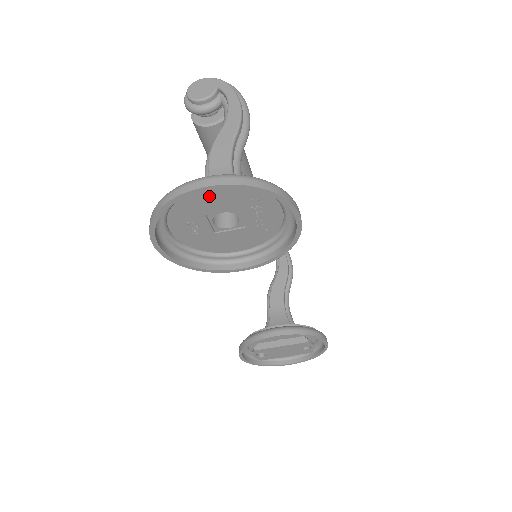
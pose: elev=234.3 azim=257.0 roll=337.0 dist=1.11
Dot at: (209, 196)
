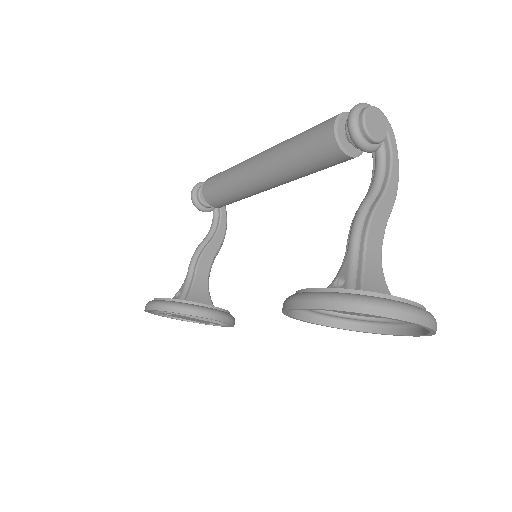
Dot at: occluded
